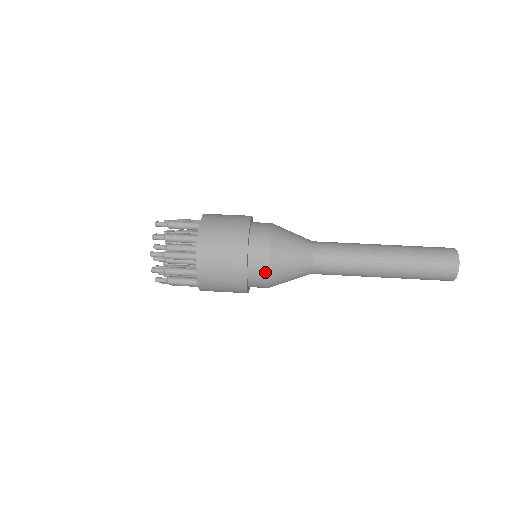
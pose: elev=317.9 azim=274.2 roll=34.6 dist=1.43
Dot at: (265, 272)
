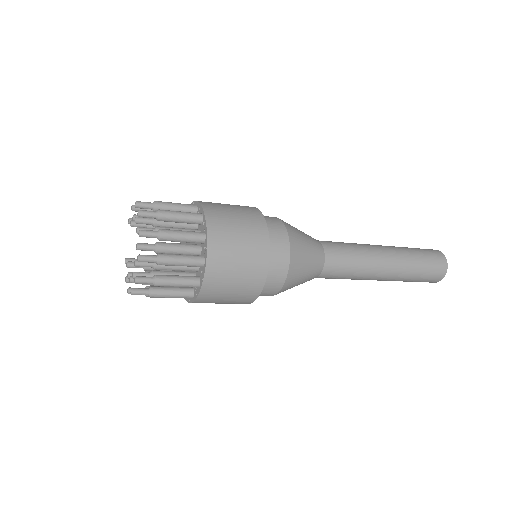
Dot at: (279, 222)
